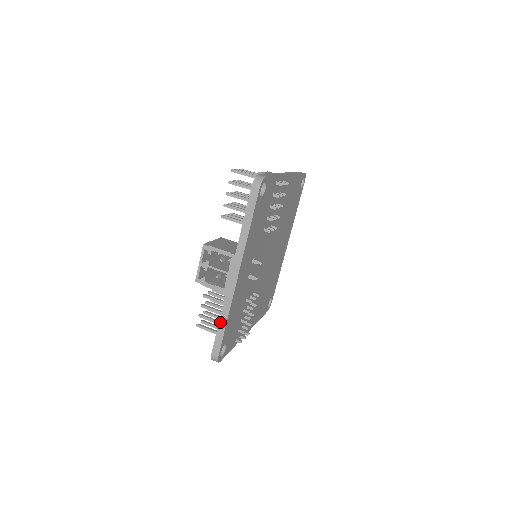
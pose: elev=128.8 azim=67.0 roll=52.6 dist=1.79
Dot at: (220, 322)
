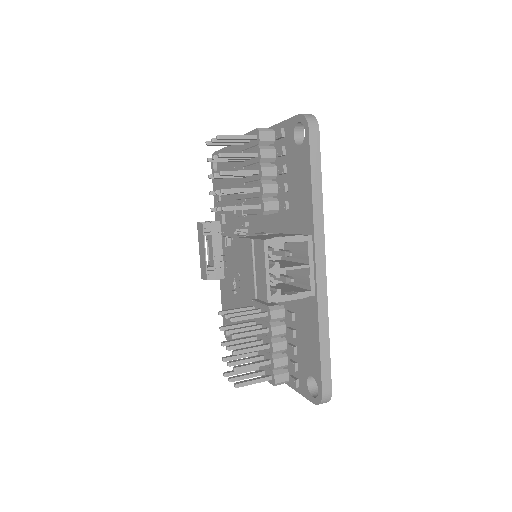
Dot at: (321, 341)
